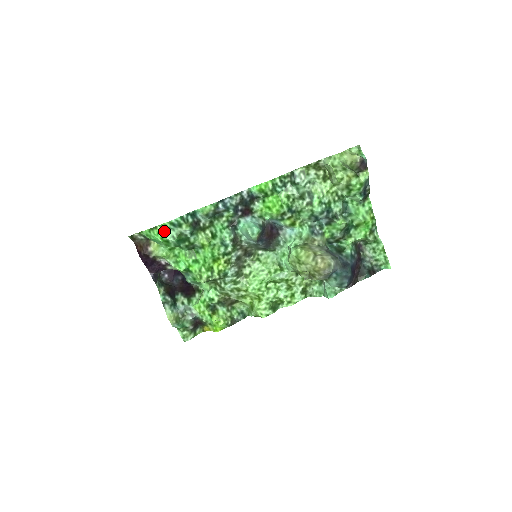
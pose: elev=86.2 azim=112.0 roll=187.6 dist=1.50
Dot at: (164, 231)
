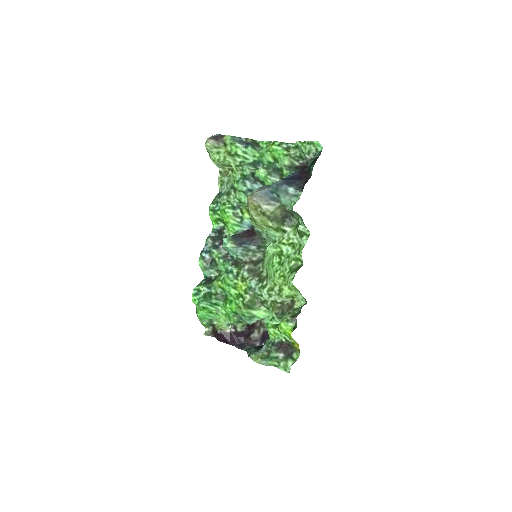
Dot at: (198, 304)
